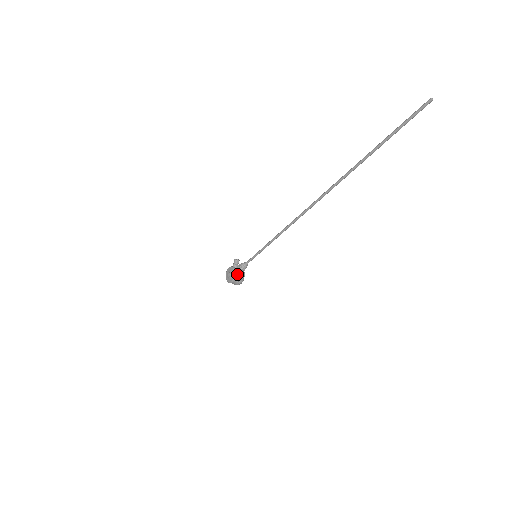
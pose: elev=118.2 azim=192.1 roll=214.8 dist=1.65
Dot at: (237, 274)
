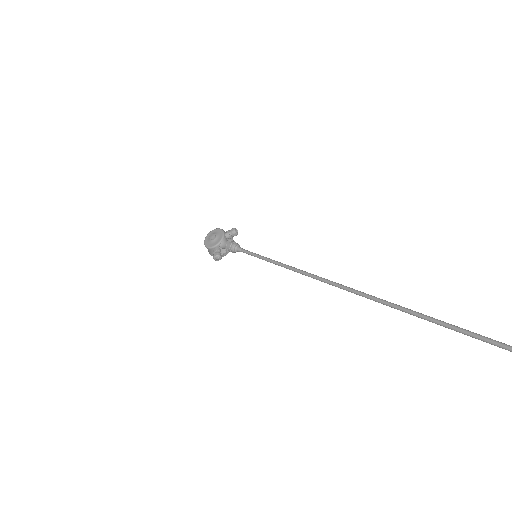
Dot at: (220, 246)
